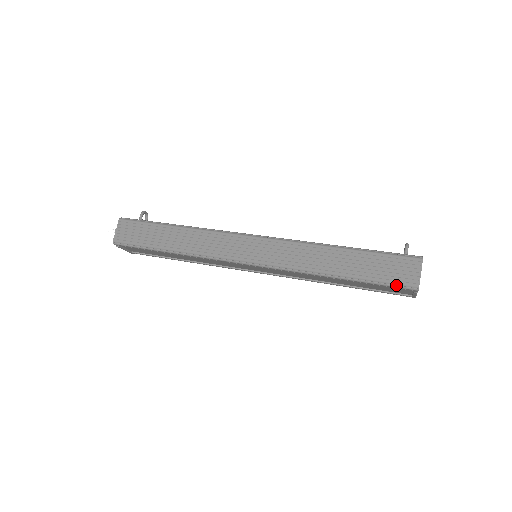
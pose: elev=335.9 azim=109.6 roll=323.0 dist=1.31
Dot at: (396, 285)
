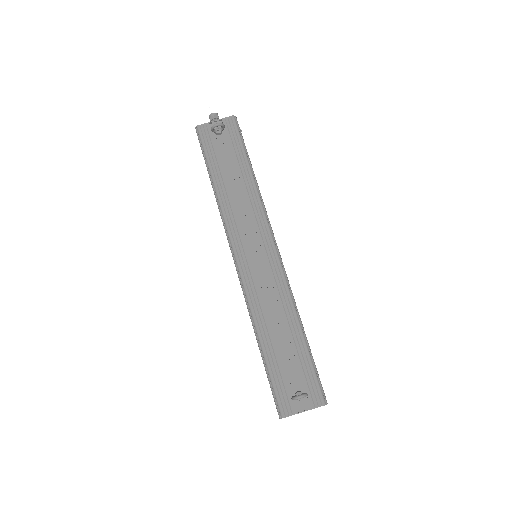
Dot at: occluded
